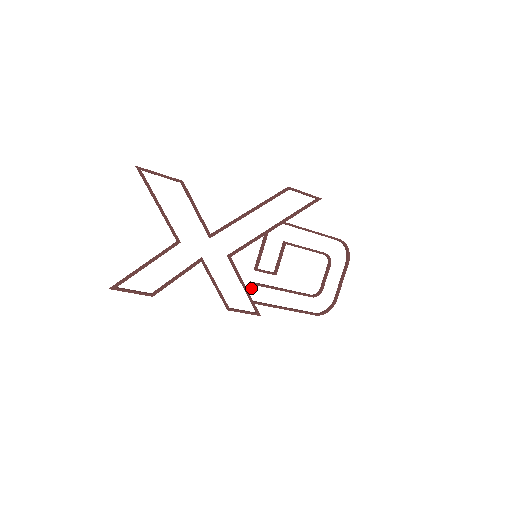
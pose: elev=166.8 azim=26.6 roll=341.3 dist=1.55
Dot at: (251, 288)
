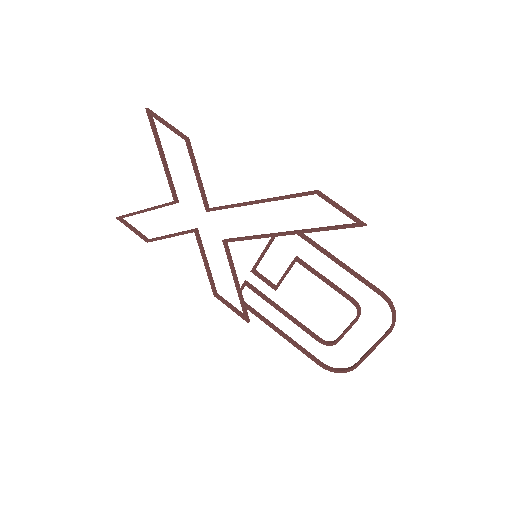
Dot at: (242, 287)
